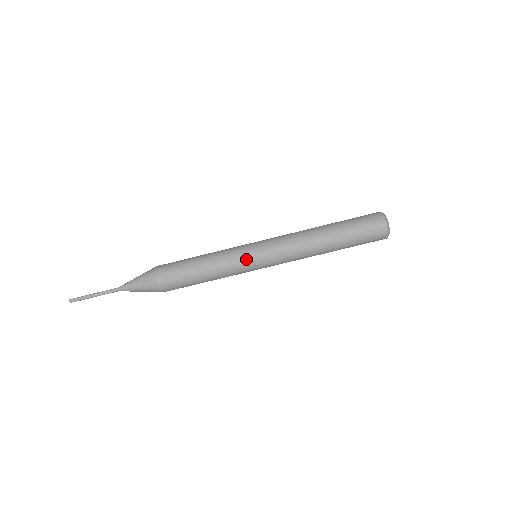
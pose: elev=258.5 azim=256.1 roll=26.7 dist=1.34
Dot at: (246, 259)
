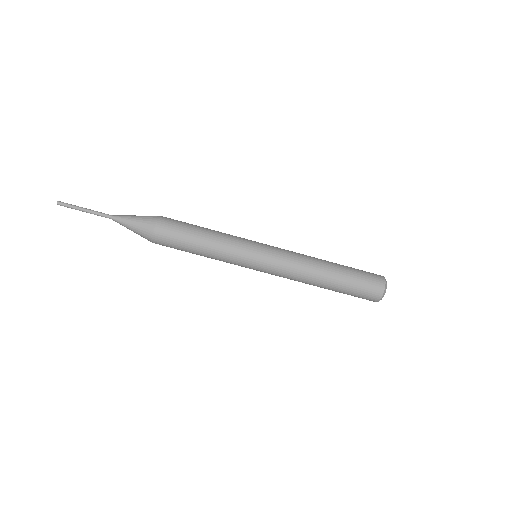
Dot at: (248, 251)
